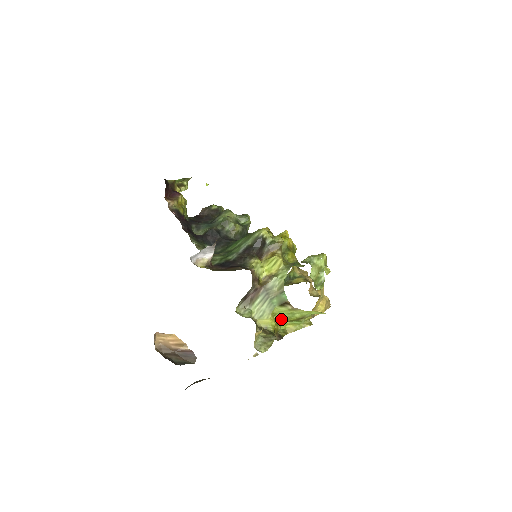
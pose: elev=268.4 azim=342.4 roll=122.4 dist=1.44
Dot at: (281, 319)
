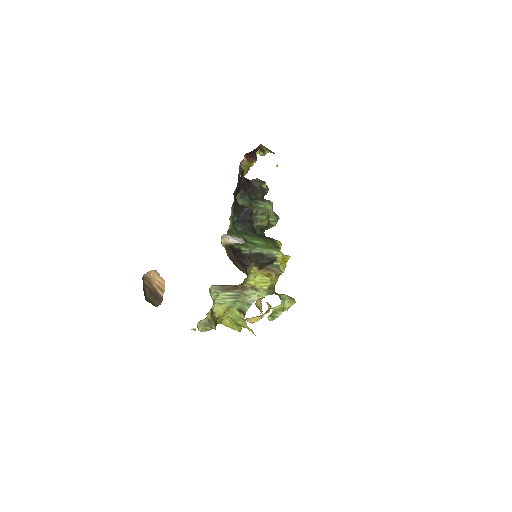
Dot at: (228, 314)
